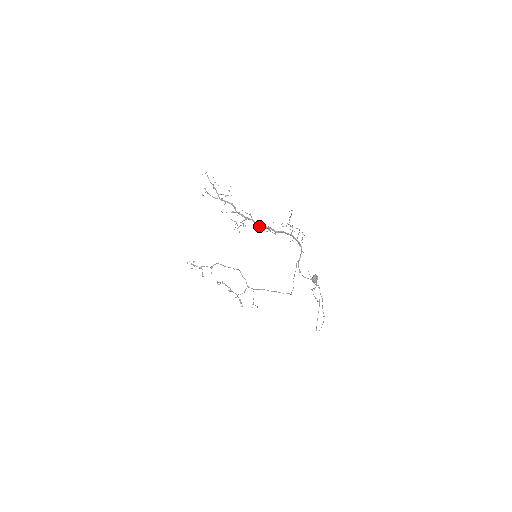
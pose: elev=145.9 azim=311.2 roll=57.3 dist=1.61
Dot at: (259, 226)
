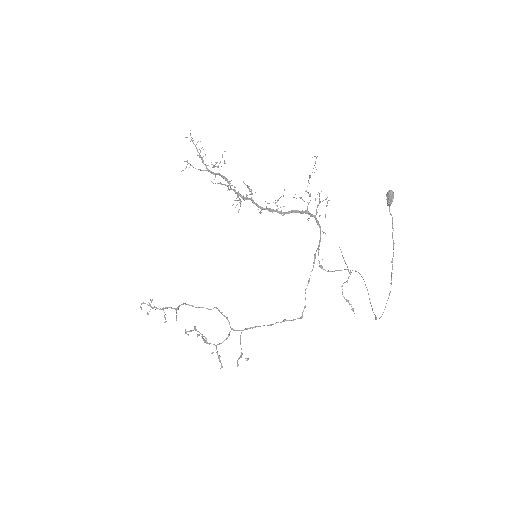
Dot at: (265, 201)
